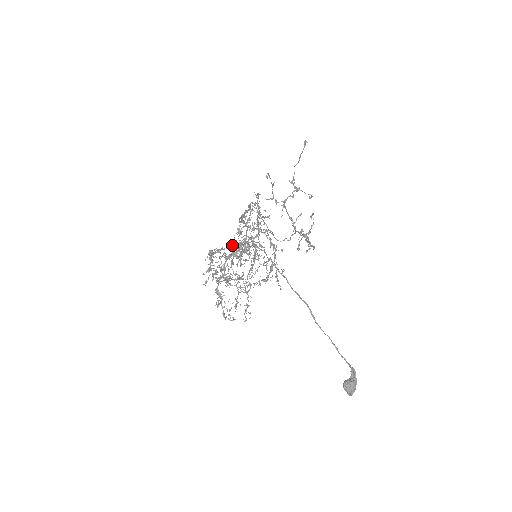
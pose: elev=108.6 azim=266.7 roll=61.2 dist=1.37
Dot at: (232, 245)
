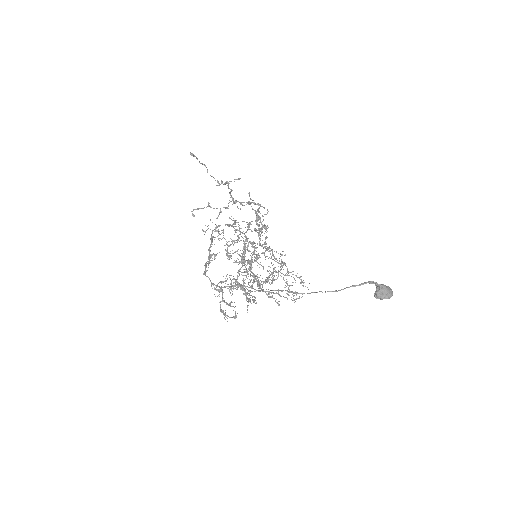
Dot at: occluded
